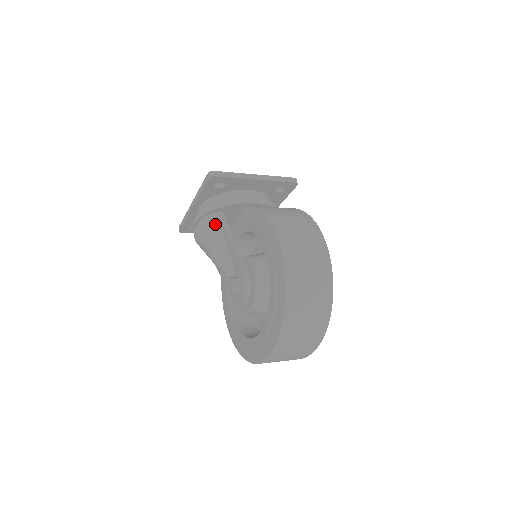
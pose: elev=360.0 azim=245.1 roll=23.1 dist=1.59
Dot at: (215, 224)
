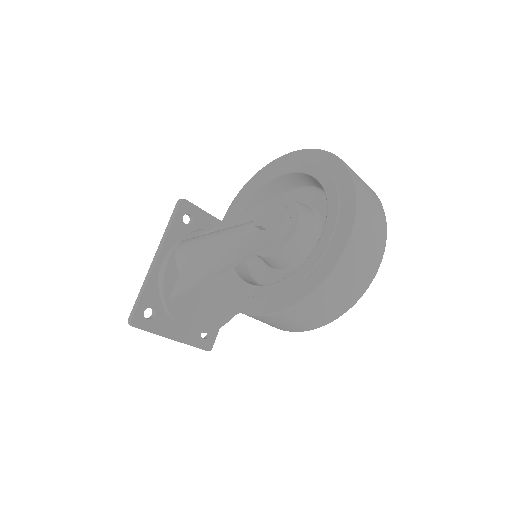
Dot at: occluded
